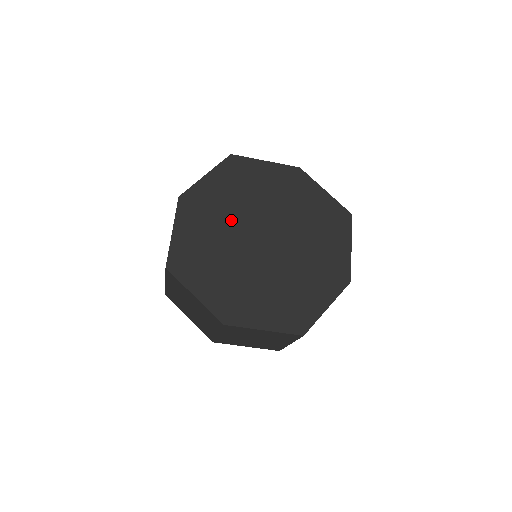
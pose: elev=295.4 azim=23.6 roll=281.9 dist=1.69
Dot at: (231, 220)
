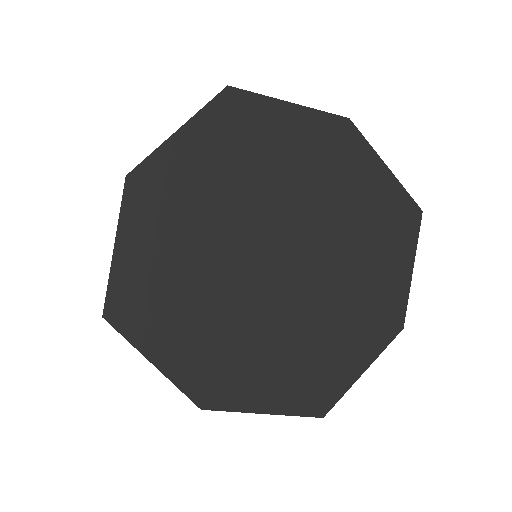
Dot at: (221, 223)
